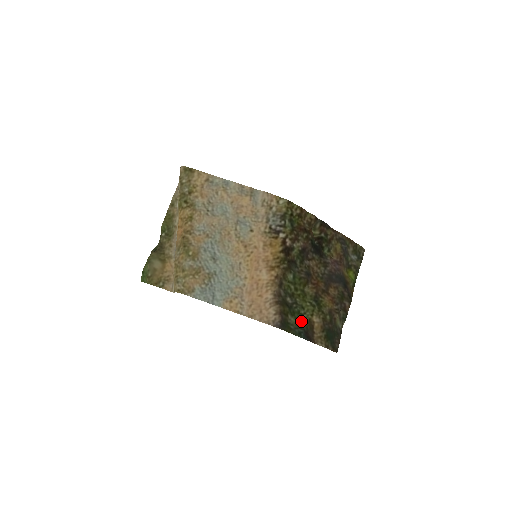
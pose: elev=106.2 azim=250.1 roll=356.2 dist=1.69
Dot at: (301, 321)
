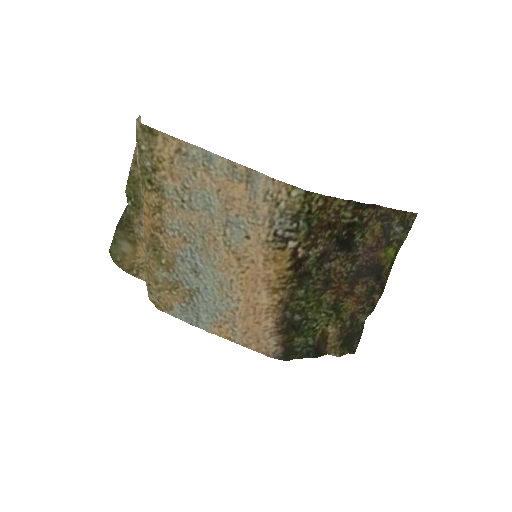
Dot at: (311, 336)
